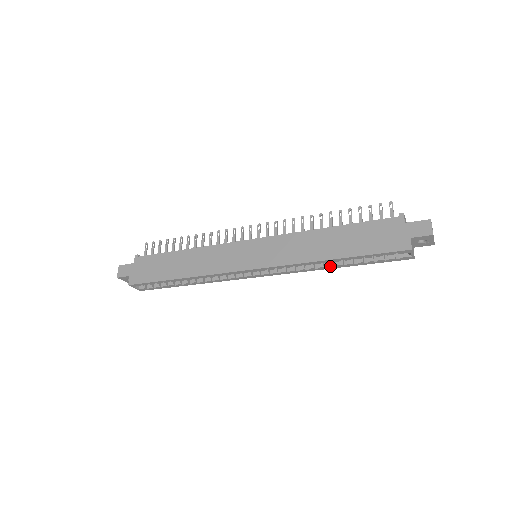
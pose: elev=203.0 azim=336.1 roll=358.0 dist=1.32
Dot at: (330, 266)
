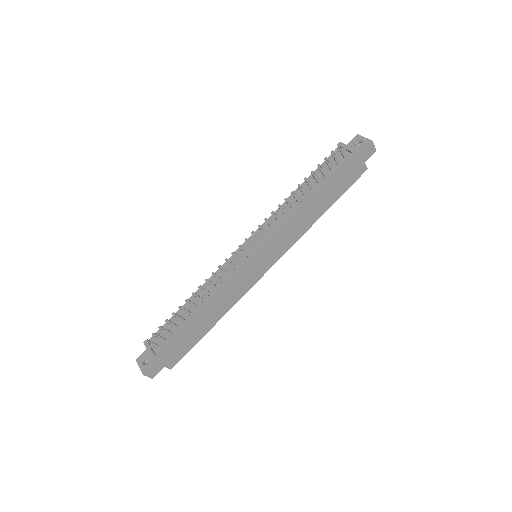
Dot at: occluded
